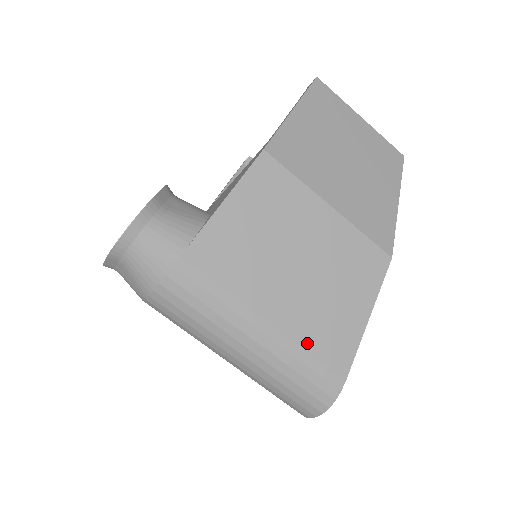
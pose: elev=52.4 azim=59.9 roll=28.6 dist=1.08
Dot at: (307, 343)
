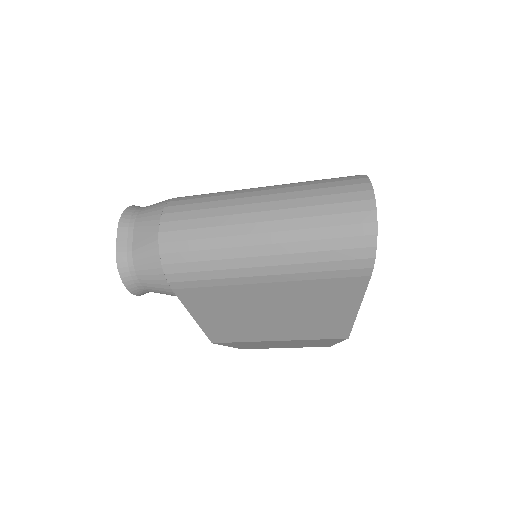
Dot at: occluded
